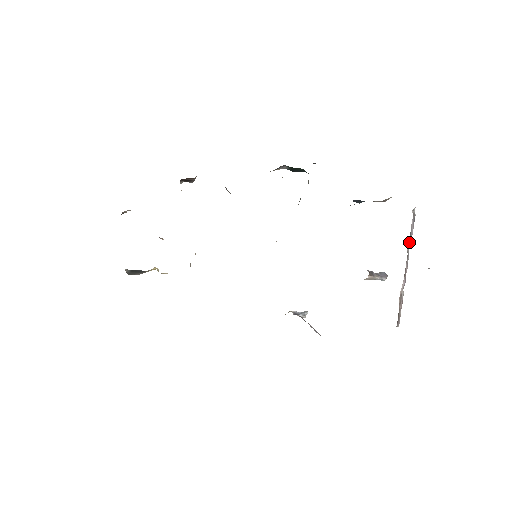
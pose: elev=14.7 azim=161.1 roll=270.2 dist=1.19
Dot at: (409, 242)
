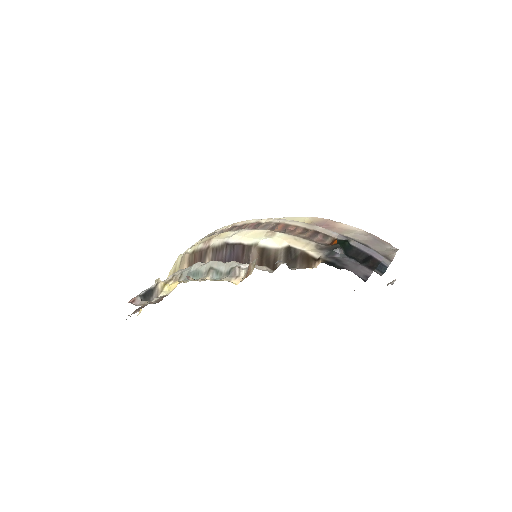
Dot at: occluded
